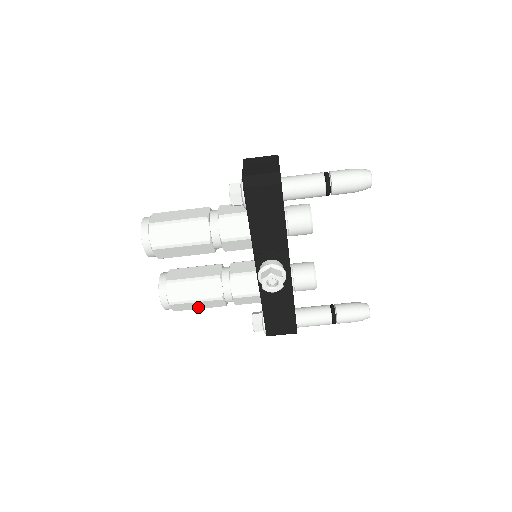
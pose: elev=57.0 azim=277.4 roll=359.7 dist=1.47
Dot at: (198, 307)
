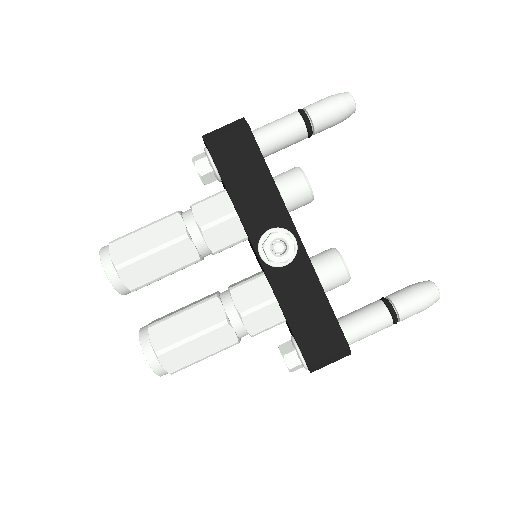
Dot at: (200, 354)
